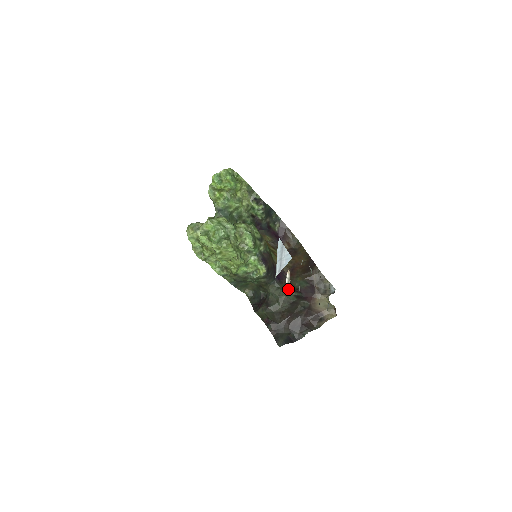
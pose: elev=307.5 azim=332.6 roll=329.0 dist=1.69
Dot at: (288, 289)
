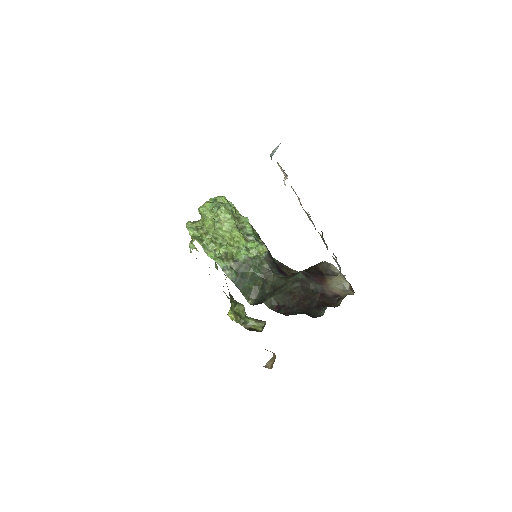
Dot at: occluded
